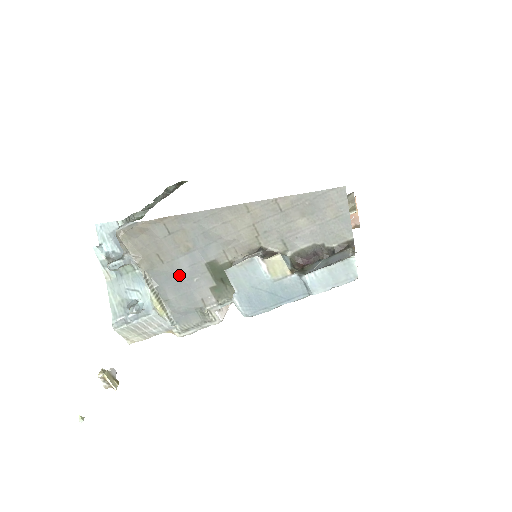
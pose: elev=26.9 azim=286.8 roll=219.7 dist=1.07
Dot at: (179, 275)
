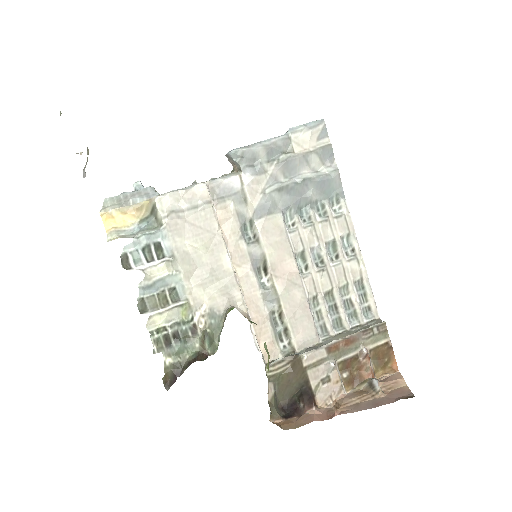
Dot at: occluded
